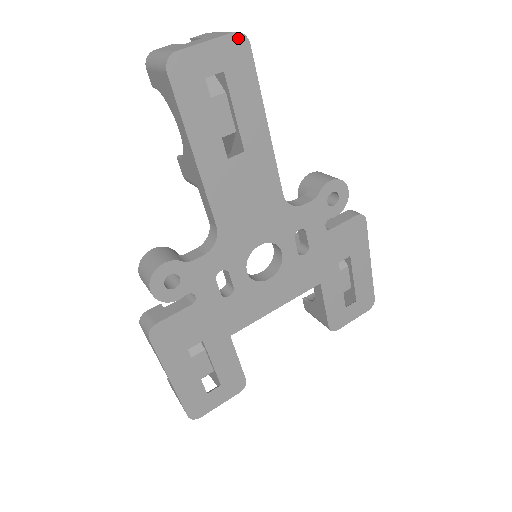
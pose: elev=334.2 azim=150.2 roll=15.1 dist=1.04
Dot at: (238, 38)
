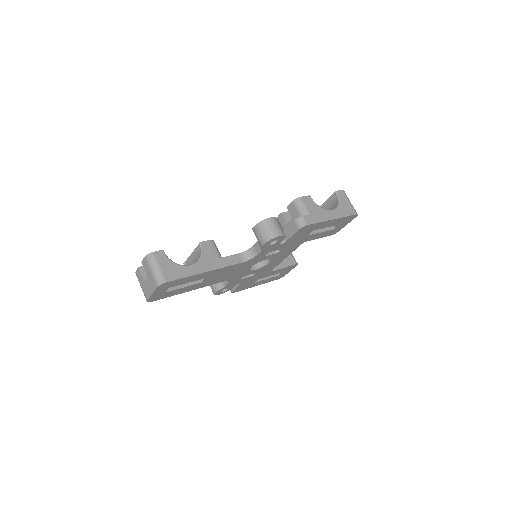
Dot at: (161, 286)
